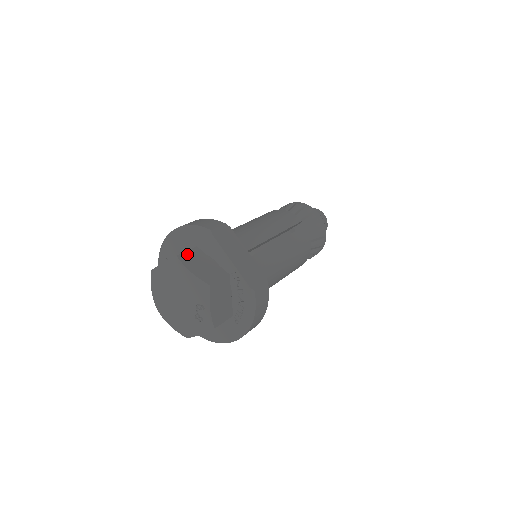
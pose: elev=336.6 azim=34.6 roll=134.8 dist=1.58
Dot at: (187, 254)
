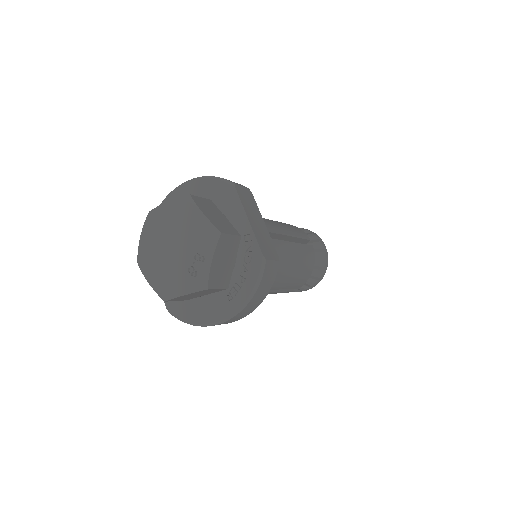
Dot at: (201, 199)
